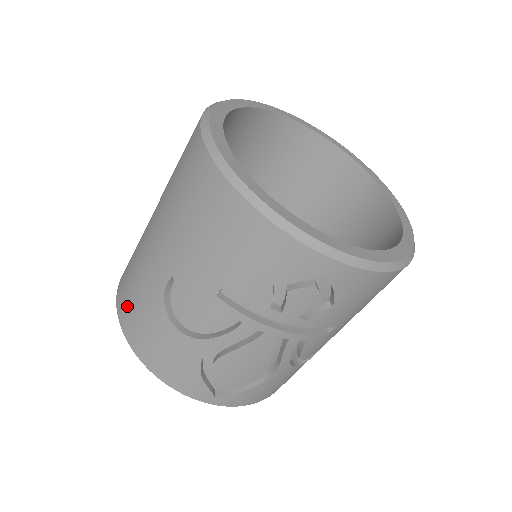
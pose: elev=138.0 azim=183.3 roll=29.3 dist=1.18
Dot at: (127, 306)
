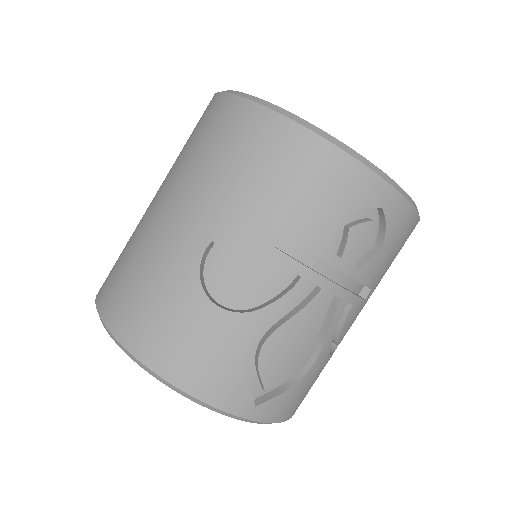
Dot at: (131, 310)
